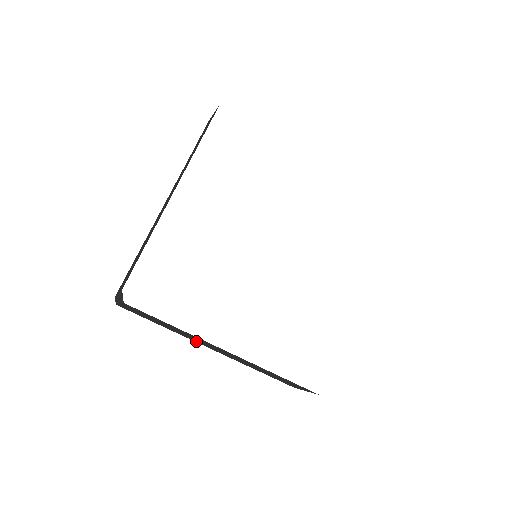
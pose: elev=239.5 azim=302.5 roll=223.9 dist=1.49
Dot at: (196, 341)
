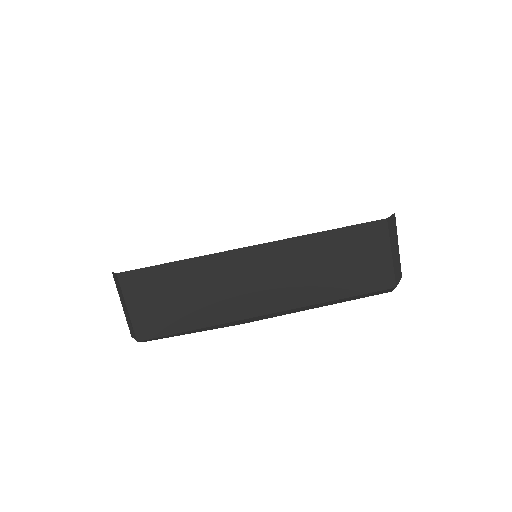
Dot at: (239, 310)
